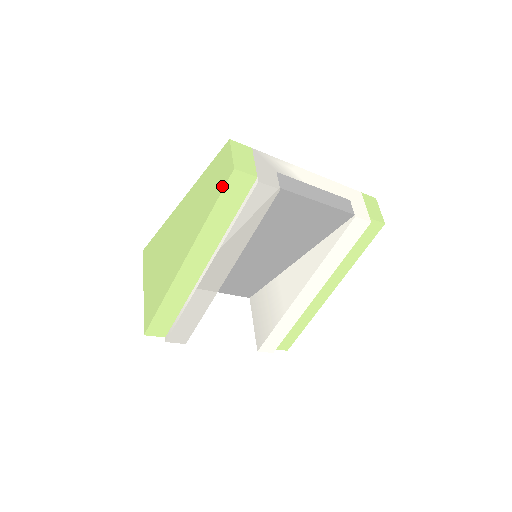
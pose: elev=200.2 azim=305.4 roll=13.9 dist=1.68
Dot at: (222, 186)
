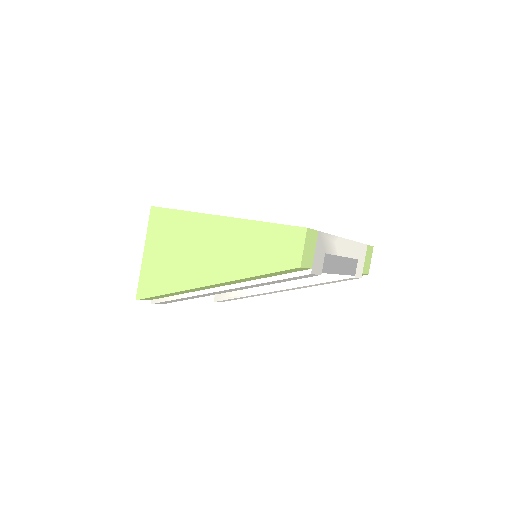
Dot at: (280, 267)
